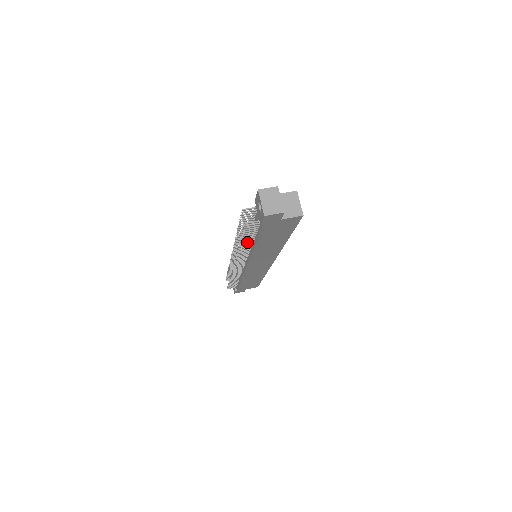
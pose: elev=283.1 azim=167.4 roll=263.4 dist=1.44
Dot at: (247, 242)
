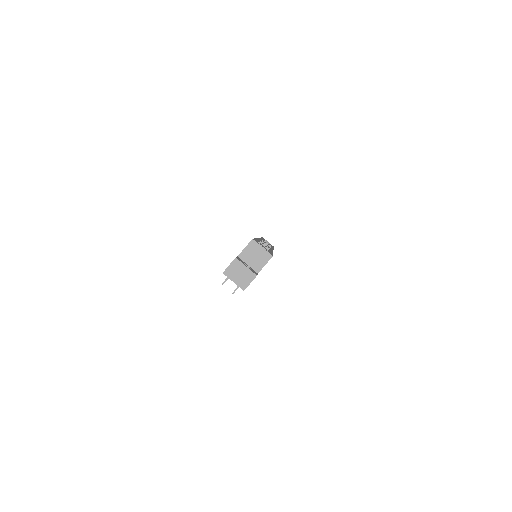
Dot at: occluded
